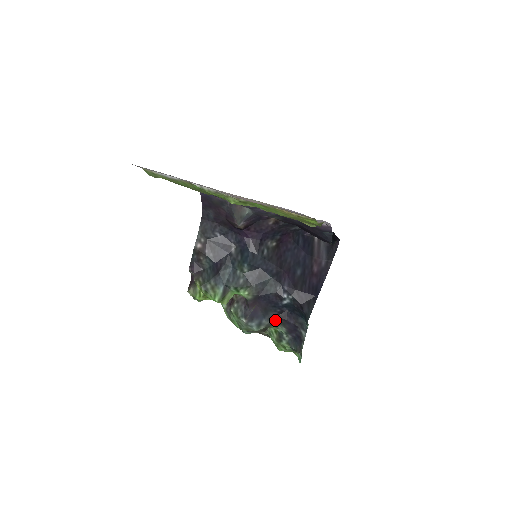
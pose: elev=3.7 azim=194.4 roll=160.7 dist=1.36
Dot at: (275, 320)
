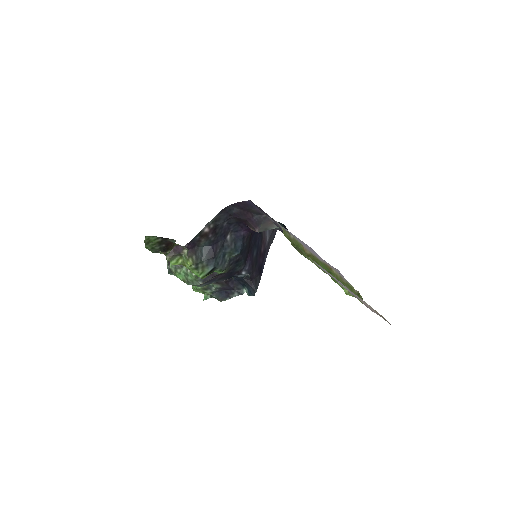
Dot at: occluded
